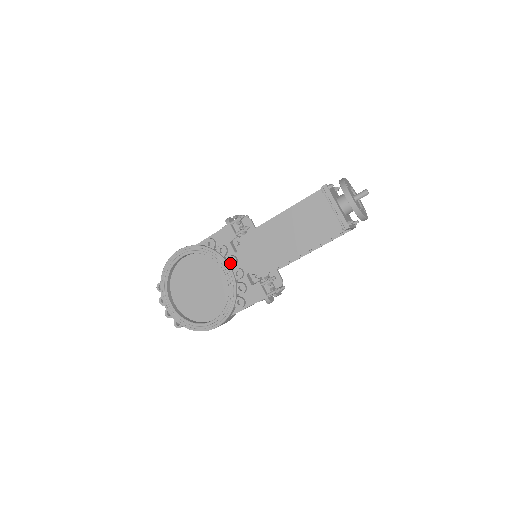
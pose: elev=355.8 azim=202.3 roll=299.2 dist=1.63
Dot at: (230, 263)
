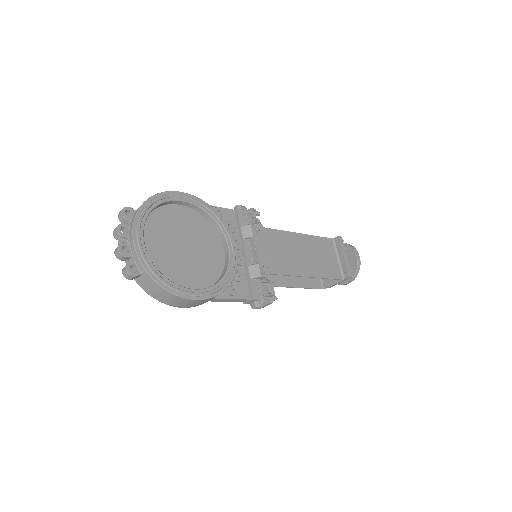
Dot at: (235, 244)
